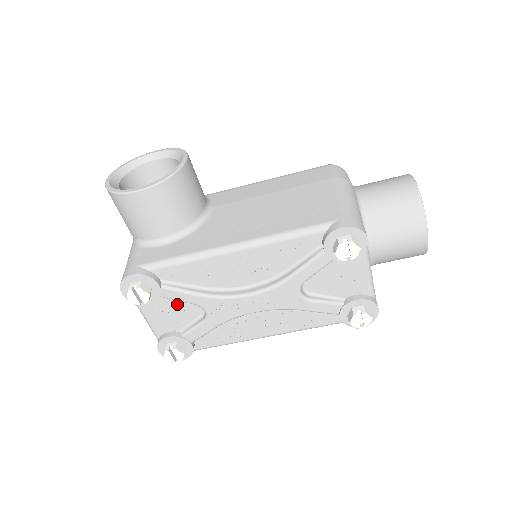
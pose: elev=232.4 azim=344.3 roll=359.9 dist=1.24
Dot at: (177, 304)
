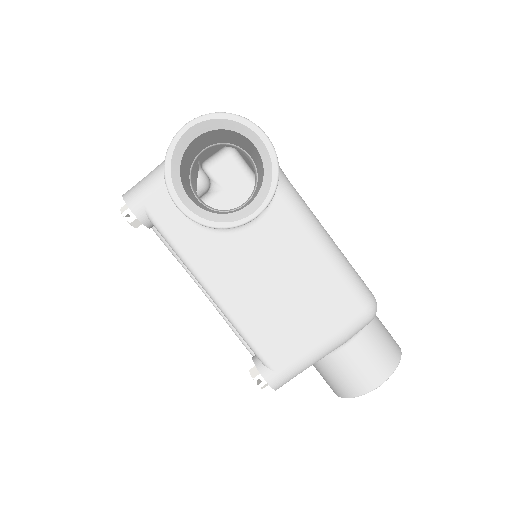
Dot at: occluded
